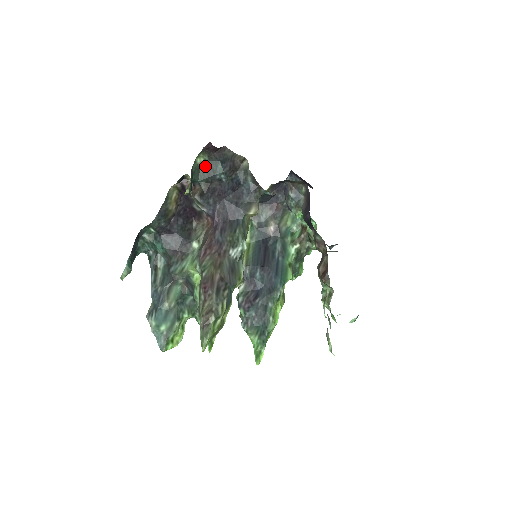
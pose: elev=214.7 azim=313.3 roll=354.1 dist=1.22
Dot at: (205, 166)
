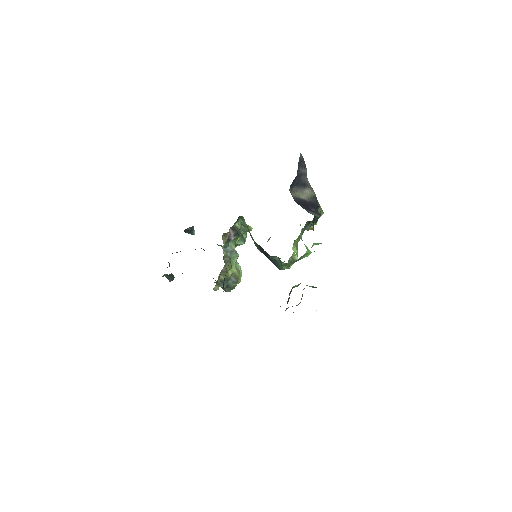
Dot at: occluded
